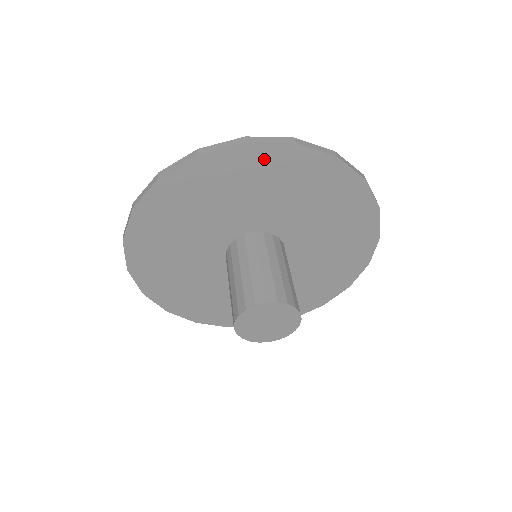
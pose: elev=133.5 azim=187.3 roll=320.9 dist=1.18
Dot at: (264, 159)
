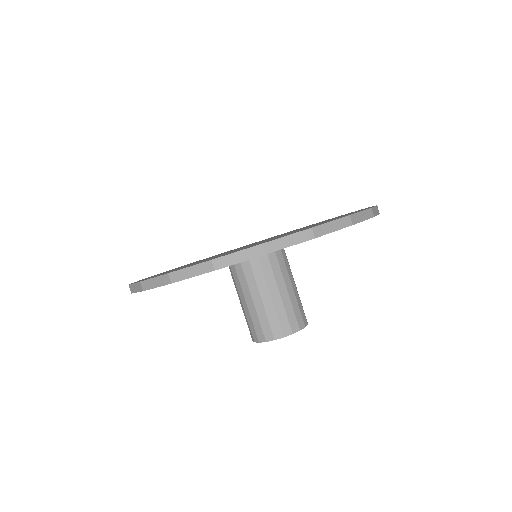
Dot at: occluded
